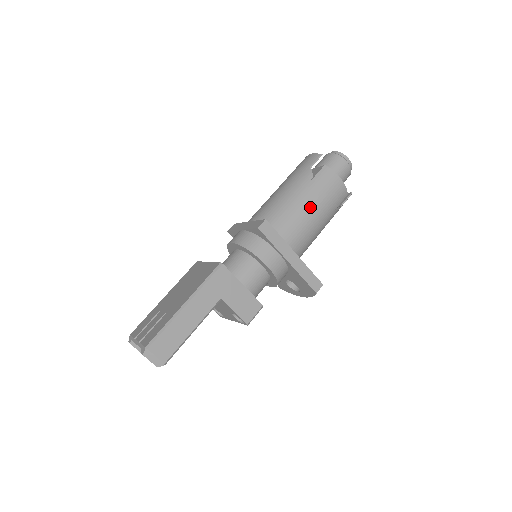
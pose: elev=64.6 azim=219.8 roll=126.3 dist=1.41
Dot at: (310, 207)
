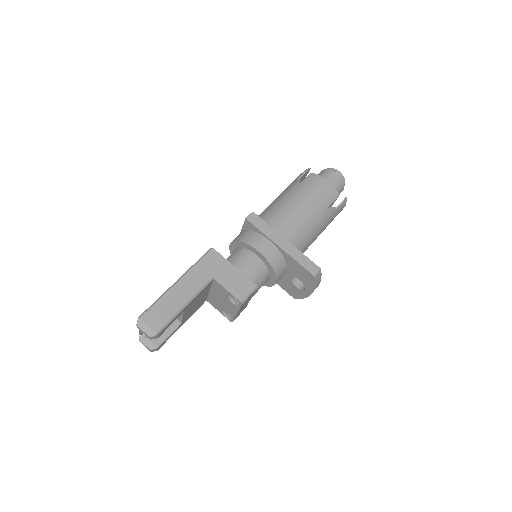
Dot at: (298, 203)
